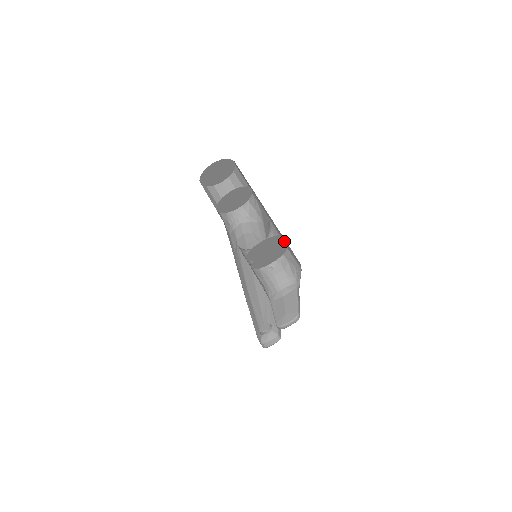
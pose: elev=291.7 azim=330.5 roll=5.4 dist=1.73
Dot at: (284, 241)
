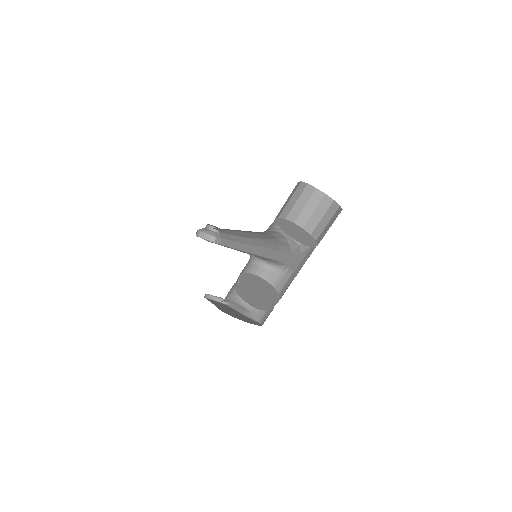
Dot at: occluded
